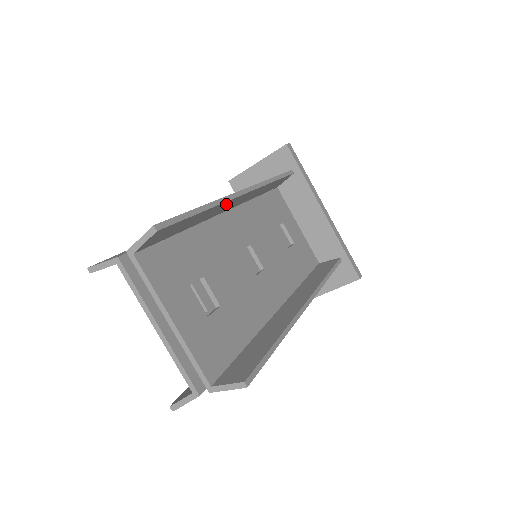
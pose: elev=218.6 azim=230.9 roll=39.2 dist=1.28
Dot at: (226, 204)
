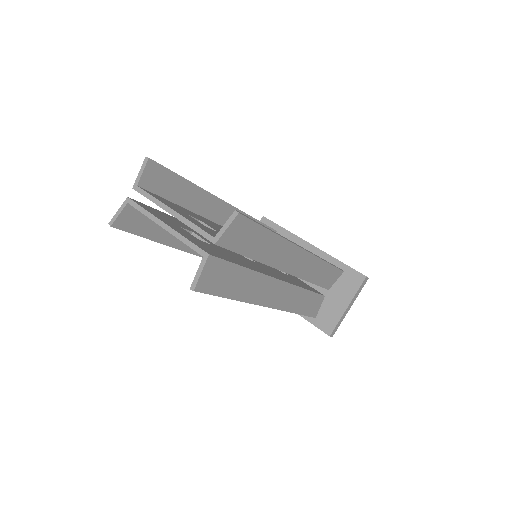
Dot at: (211, 202)
